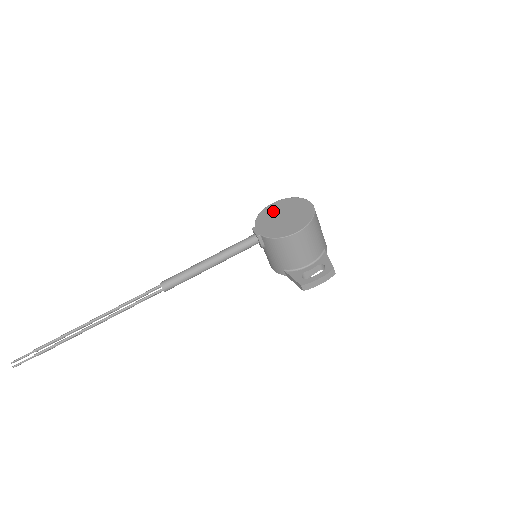
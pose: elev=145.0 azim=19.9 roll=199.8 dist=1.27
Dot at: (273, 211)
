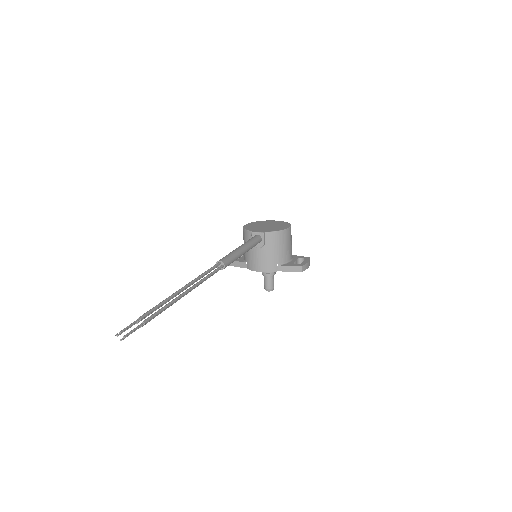
Dot at: (253, 226)
